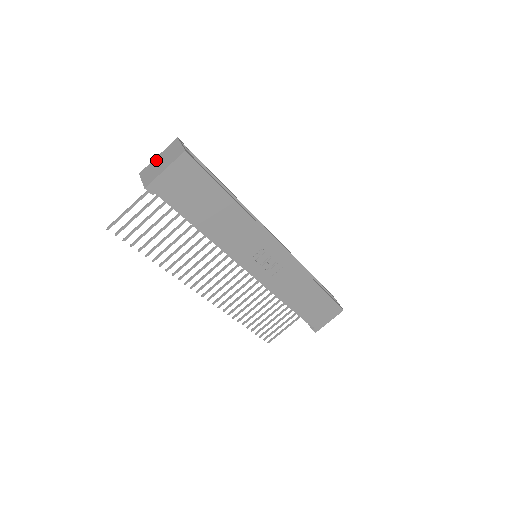
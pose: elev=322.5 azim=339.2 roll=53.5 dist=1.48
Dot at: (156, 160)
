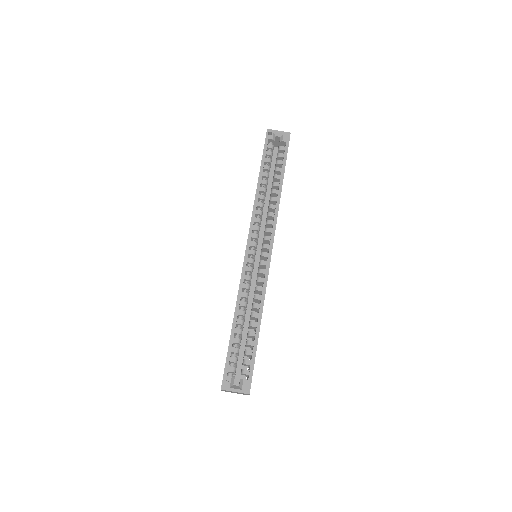
Dot at: occluded
